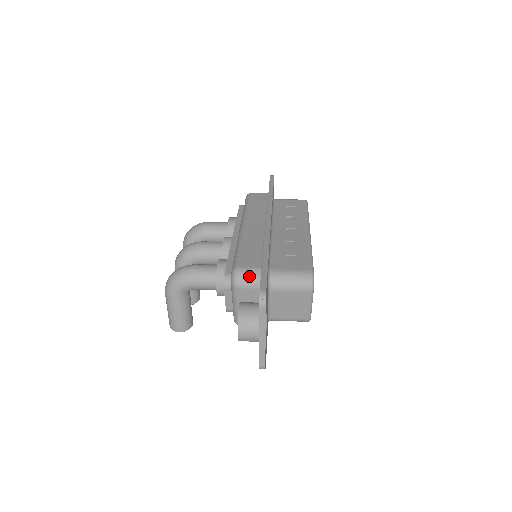
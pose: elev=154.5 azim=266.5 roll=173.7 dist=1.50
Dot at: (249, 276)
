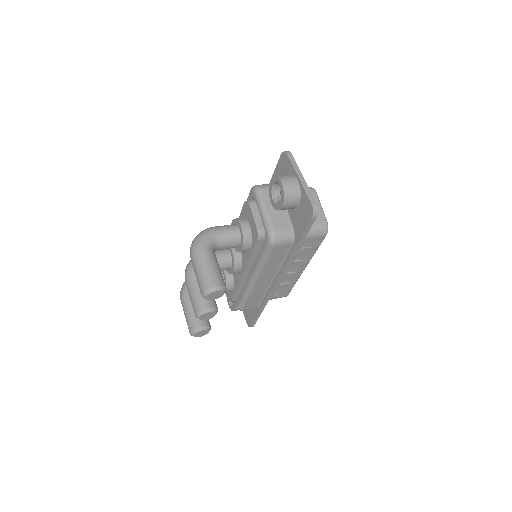
Dot at: (266, 184)
